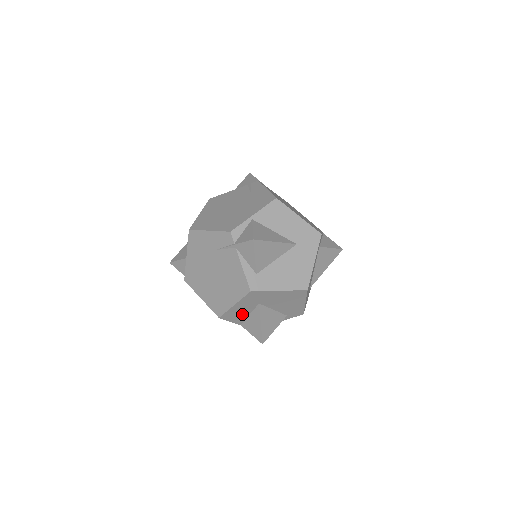
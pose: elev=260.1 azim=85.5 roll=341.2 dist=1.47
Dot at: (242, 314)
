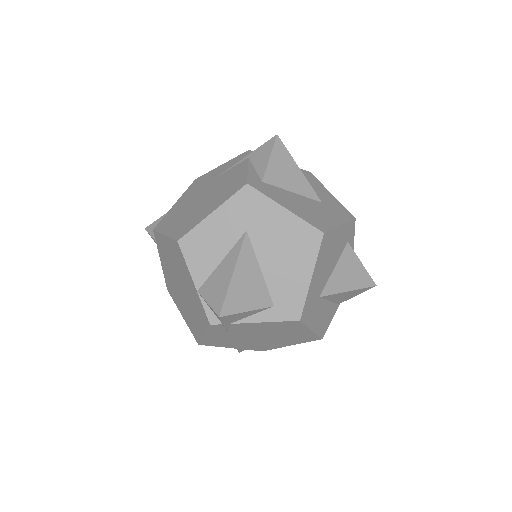
Dot at: (212, 252)
